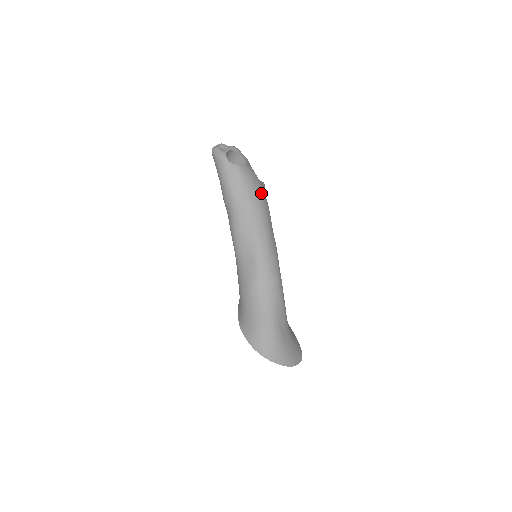
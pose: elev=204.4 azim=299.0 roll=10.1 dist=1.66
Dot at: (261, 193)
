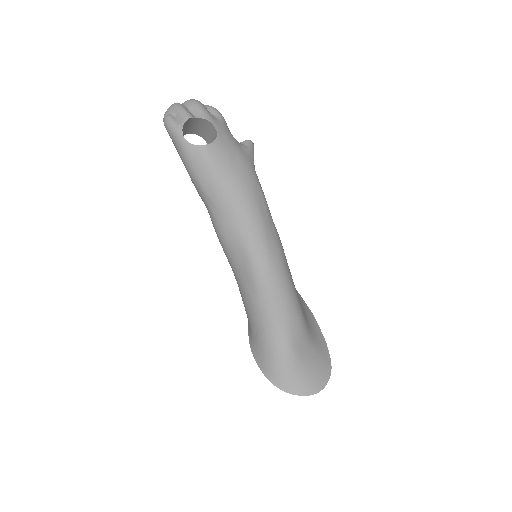
Dot at: (245, 175)
